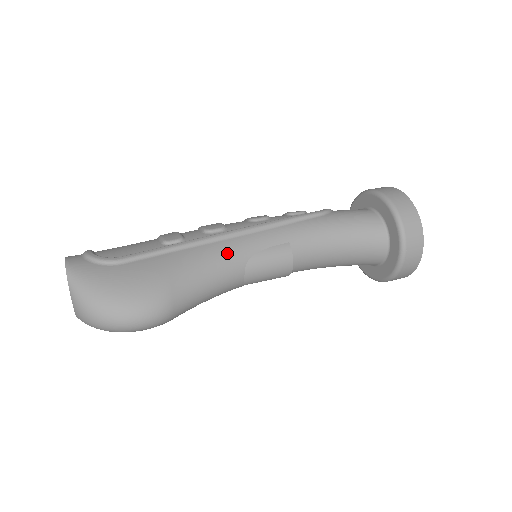
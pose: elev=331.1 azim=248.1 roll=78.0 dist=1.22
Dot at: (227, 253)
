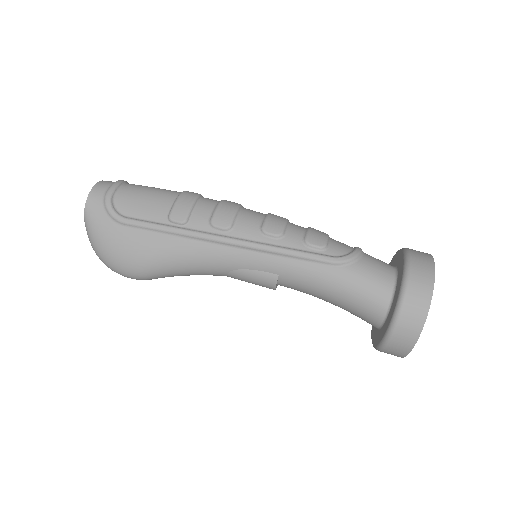
Dot at: (213, 258)
